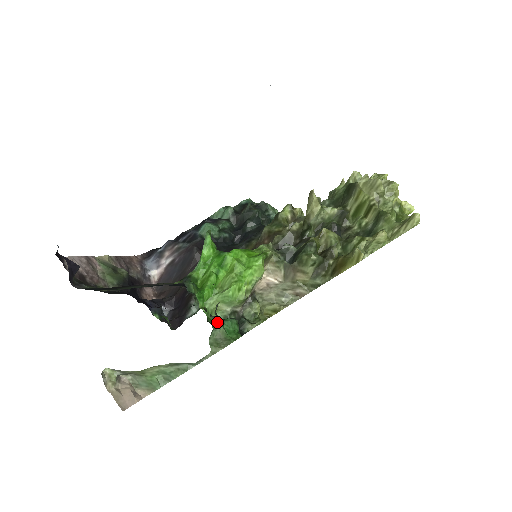
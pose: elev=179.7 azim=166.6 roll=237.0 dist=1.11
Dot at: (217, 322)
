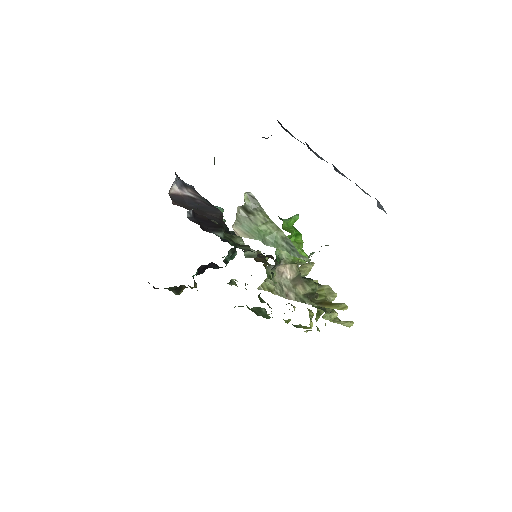
Dot at: occluded
